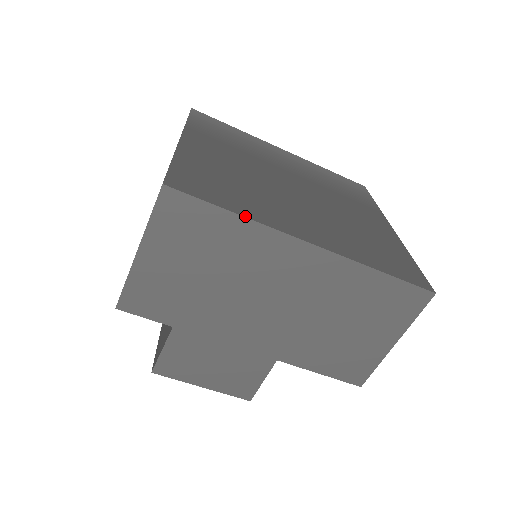
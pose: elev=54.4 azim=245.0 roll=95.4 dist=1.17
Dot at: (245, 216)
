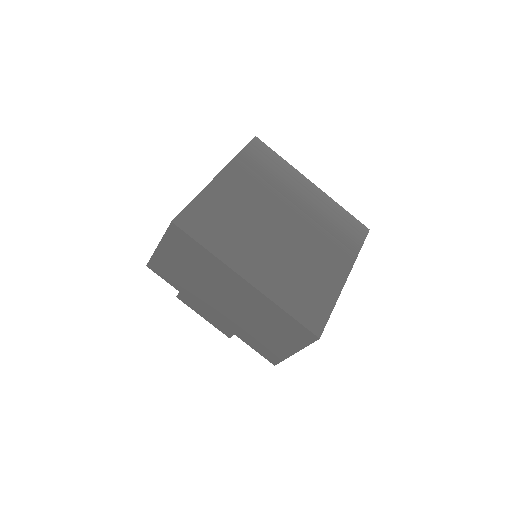
Dot at: (212, 253)
